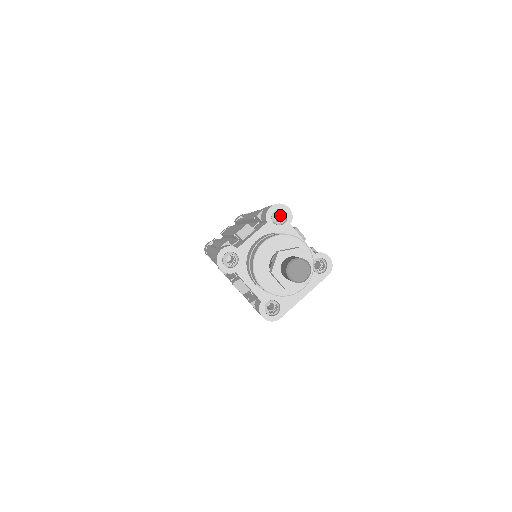
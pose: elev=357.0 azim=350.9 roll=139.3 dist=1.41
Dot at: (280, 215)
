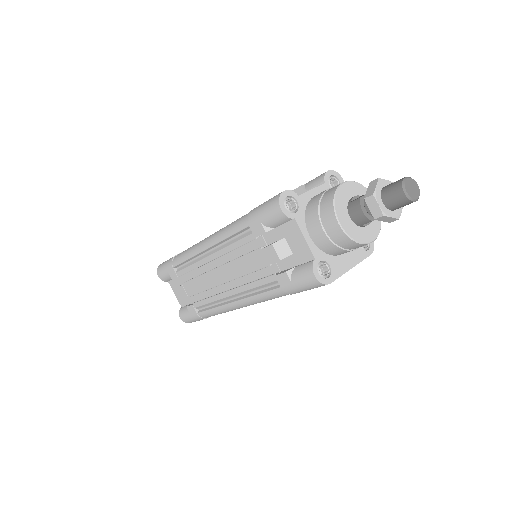
Dot at: occluded
